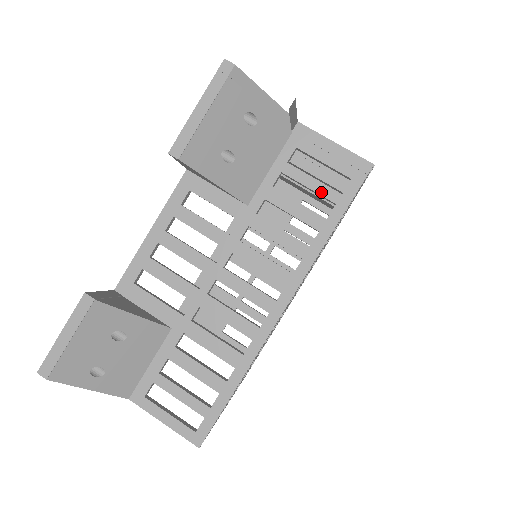
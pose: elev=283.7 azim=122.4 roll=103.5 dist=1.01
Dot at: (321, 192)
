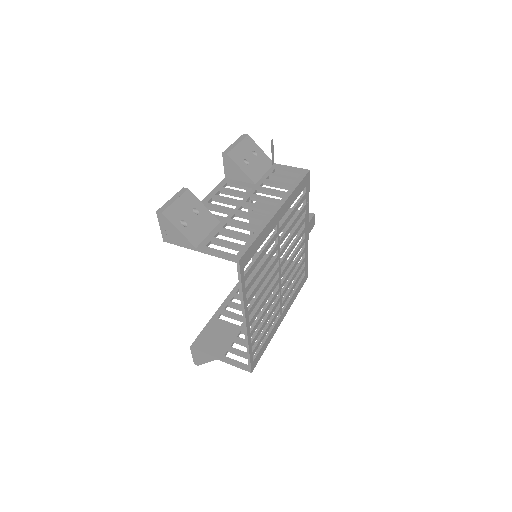
Dot at: (288, 178)
